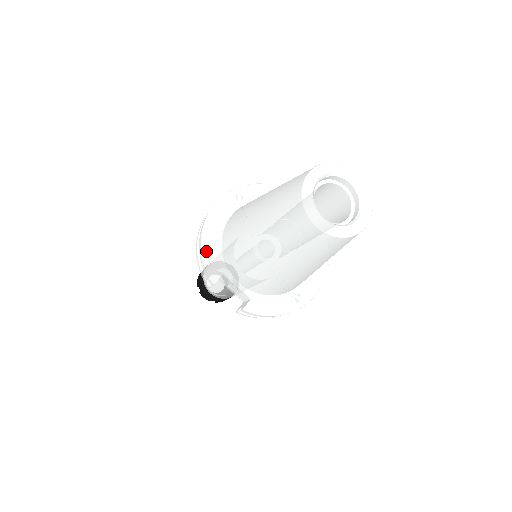
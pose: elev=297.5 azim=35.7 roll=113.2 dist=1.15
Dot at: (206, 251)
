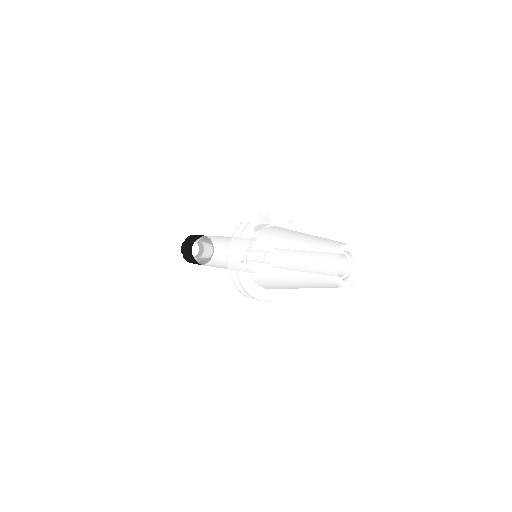
Dot at: (260, 297)
